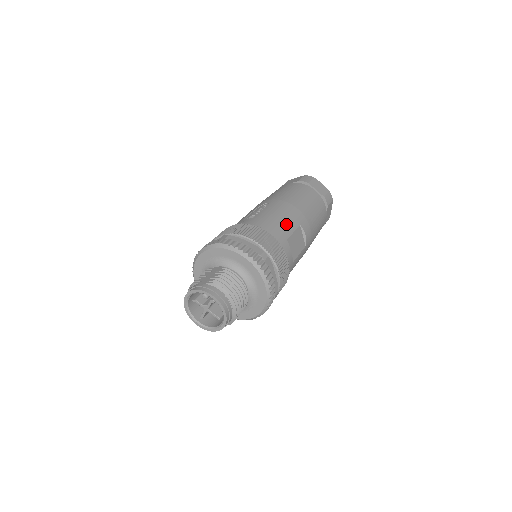
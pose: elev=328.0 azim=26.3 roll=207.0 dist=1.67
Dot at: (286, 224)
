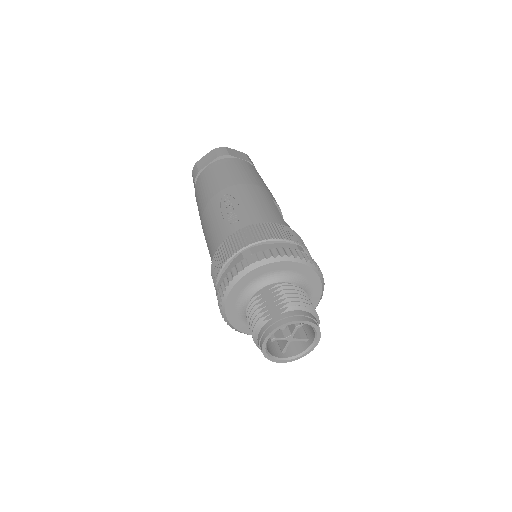
Dot at: (269, 206)
